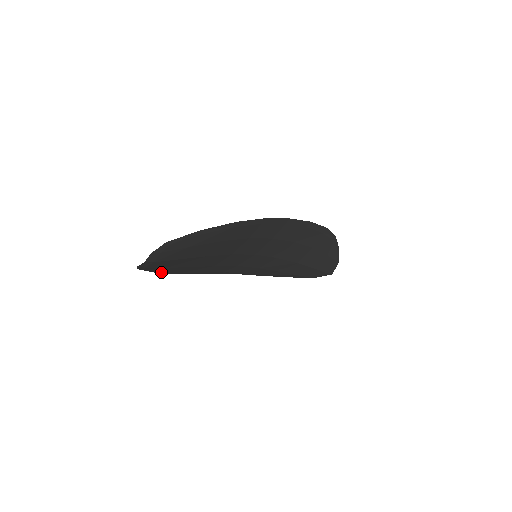
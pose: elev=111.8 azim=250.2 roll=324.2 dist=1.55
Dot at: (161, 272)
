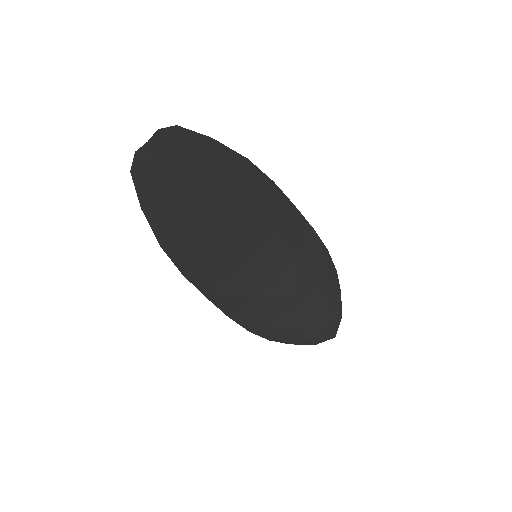
Dot at: (149, 216)
